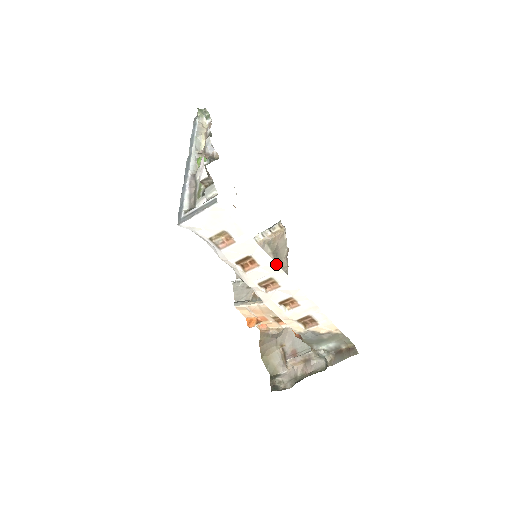
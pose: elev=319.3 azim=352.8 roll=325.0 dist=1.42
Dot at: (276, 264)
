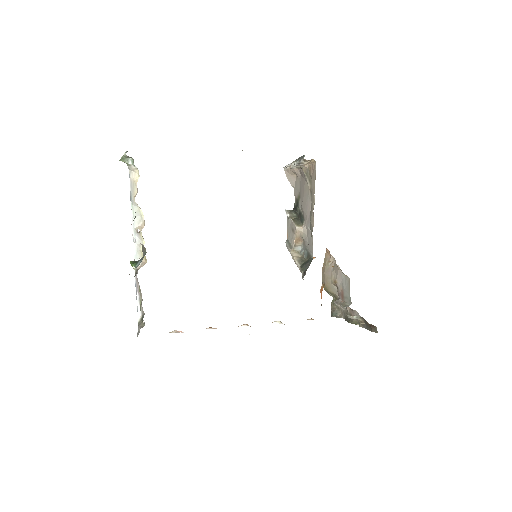
Dot at: occluded
